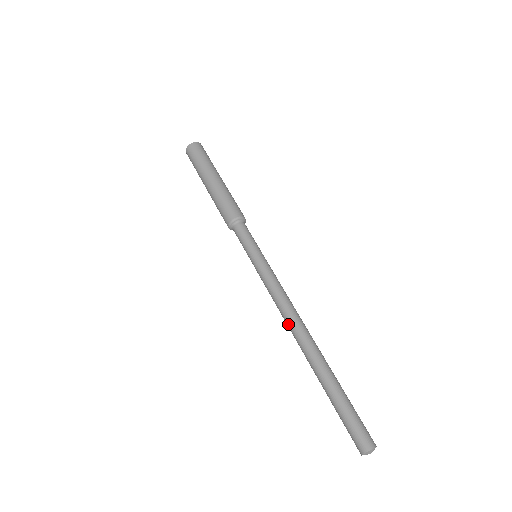
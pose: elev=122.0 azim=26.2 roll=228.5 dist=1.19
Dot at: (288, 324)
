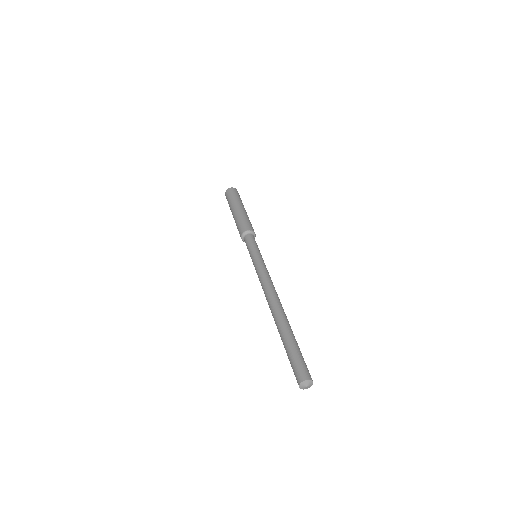
Dot at: occluded
